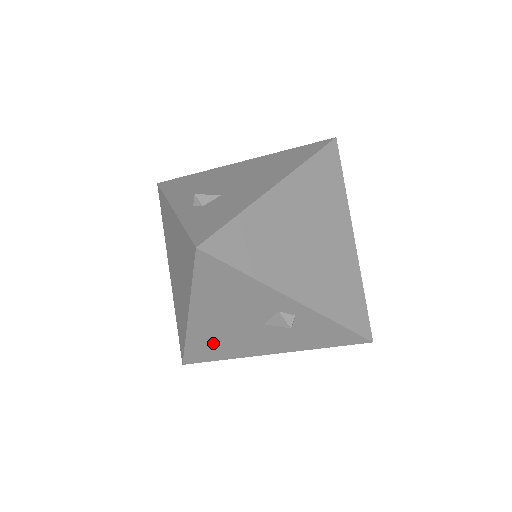
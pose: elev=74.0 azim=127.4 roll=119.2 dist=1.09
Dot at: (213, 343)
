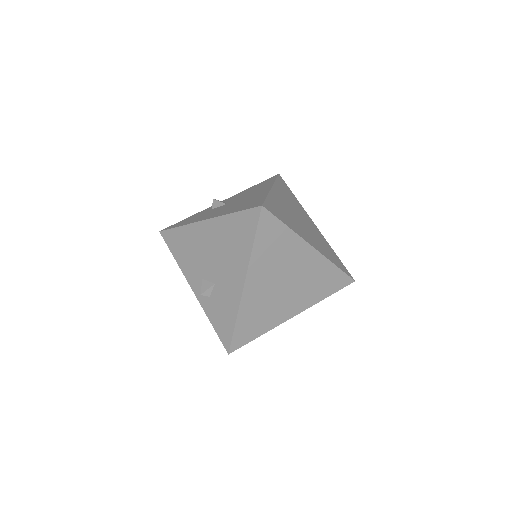
Dot at: occluded
